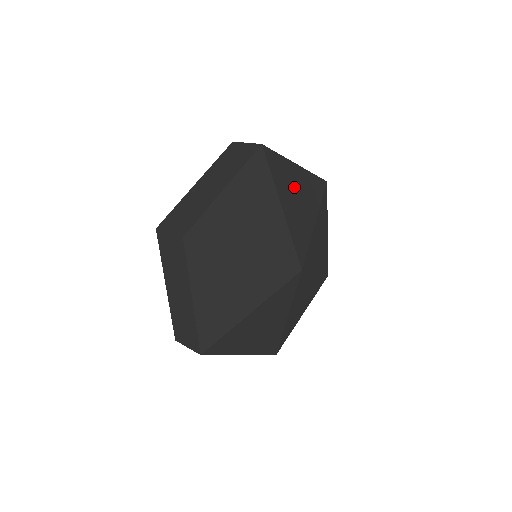
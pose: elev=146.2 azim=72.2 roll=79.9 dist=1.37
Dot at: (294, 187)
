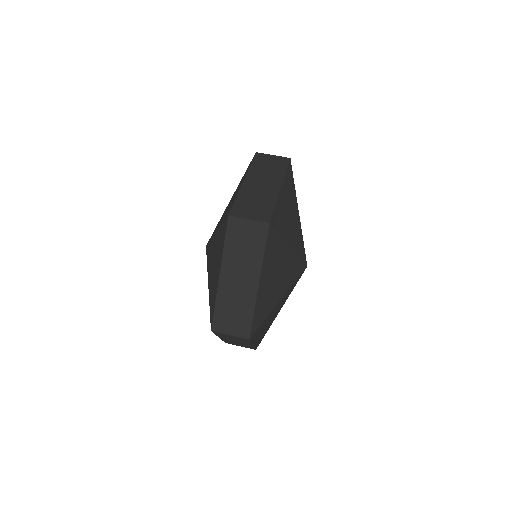
Dot at: (287, 213)
